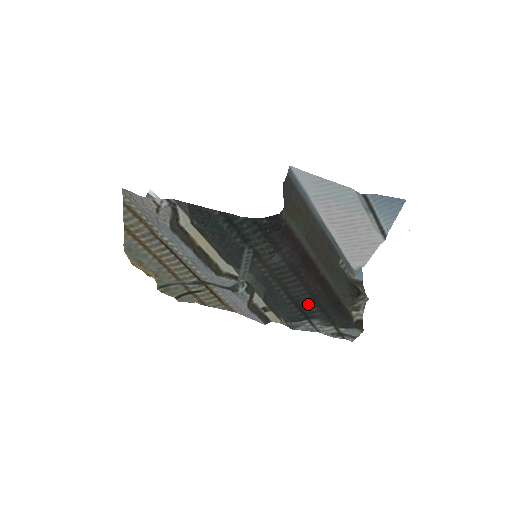
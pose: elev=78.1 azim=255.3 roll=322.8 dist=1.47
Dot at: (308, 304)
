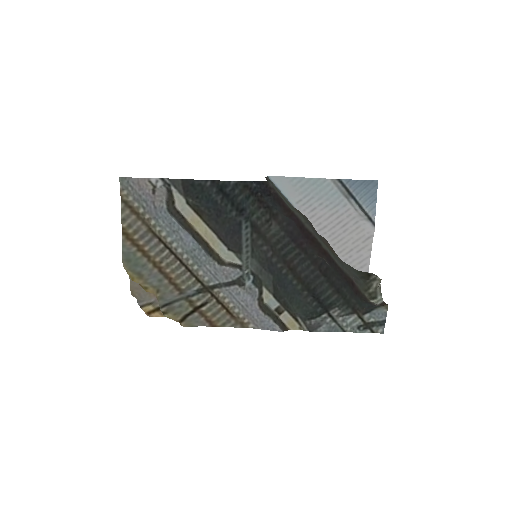
Dot at: (321, 286)
